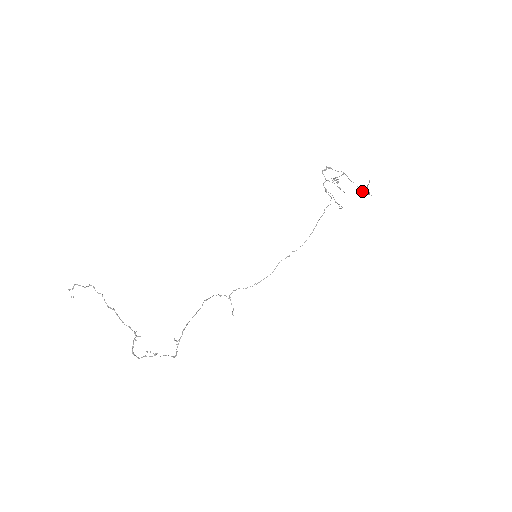
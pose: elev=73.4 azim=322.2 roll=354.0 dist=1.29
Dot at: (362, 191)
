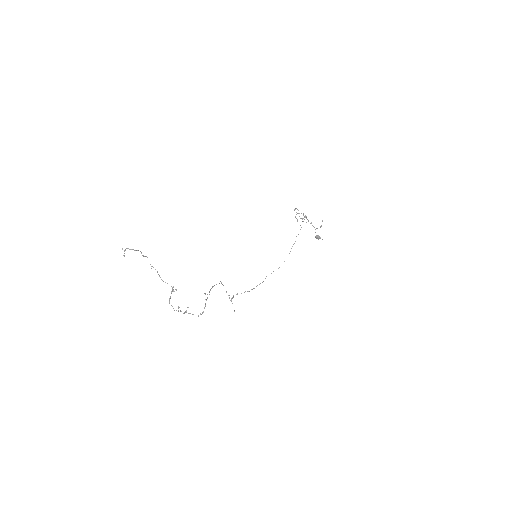
Dot at: (316, 236)
